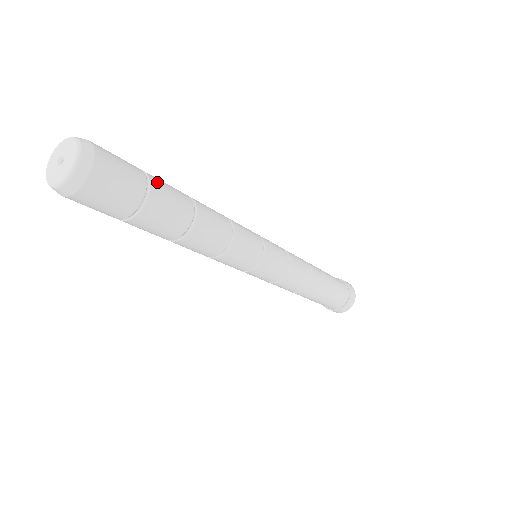
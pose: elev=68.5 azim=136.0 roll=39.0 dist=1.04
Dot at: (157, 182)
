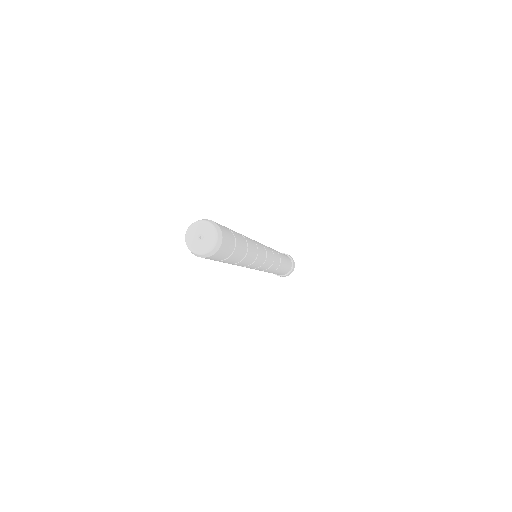
Dot at: (238, 243)
